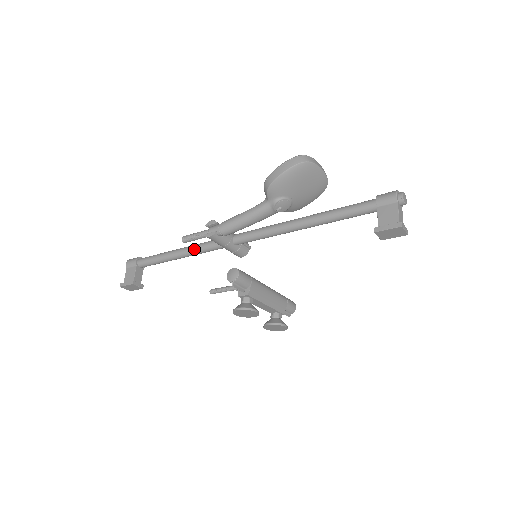
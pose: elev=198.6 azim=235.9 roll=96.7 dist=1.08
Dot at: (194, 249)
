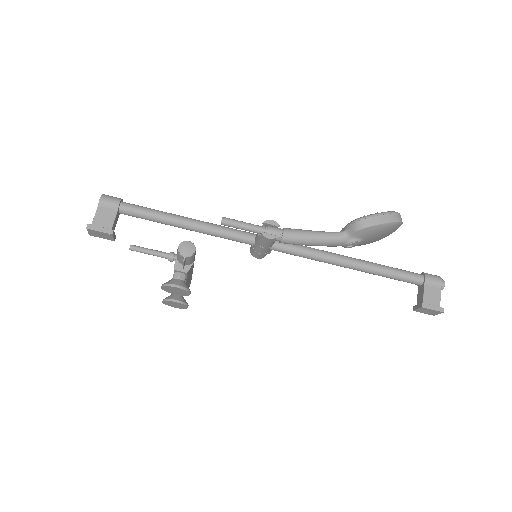
Dot at: (217, 231)
